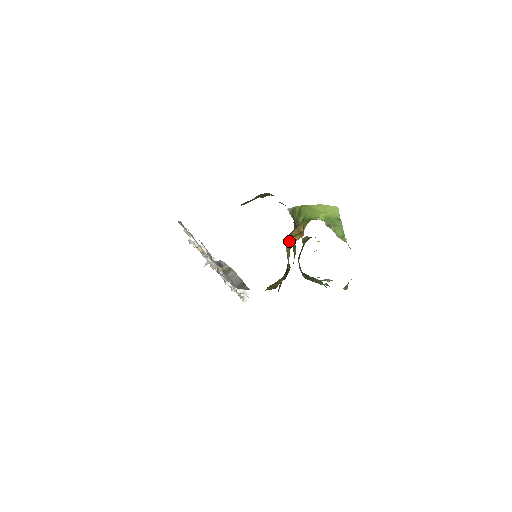
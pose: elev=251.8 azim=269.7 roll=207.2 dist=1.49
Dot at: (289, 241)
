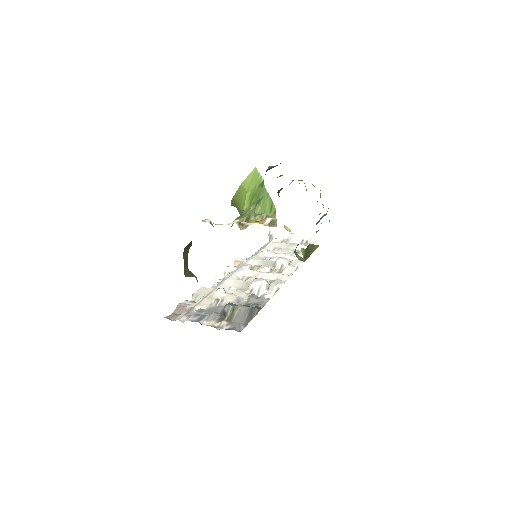
Dot at: occluded
